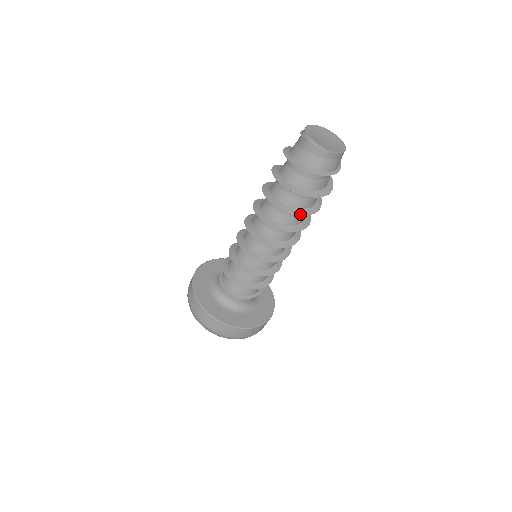
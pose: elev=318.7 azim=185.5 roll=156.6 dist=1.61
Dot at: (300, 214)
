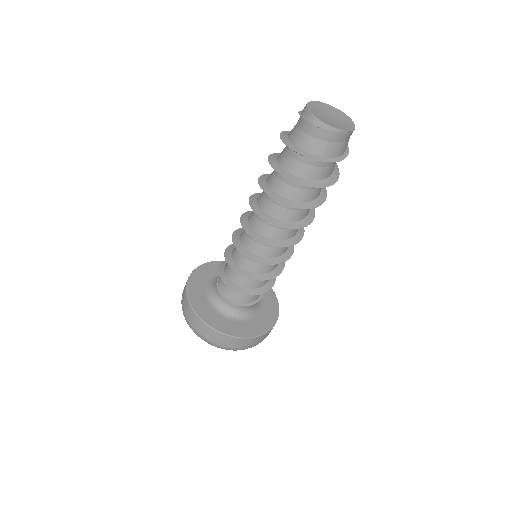
Dot at: (323, 202)
